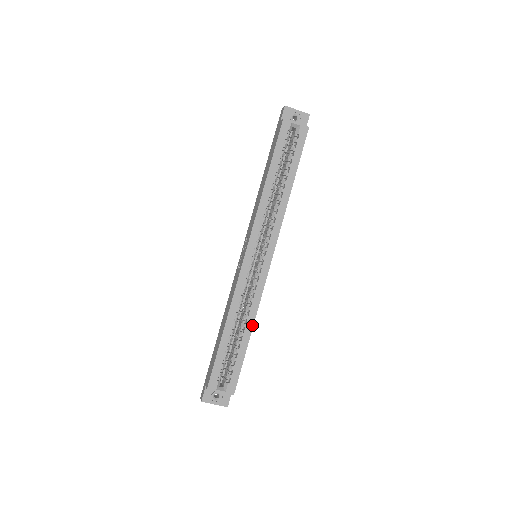
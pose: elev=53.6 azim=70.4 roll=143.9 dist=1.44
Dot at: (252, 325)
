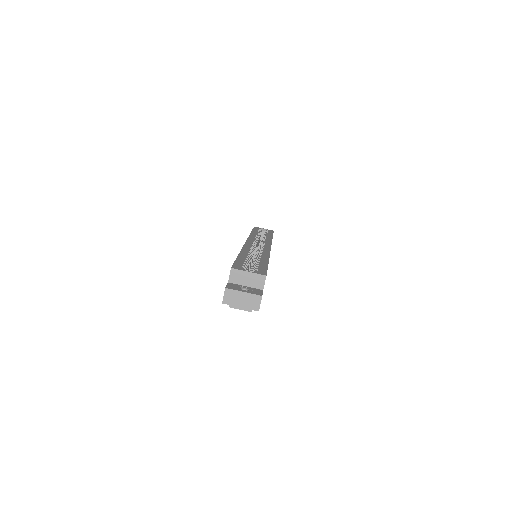
Dot at: (268, 258)
